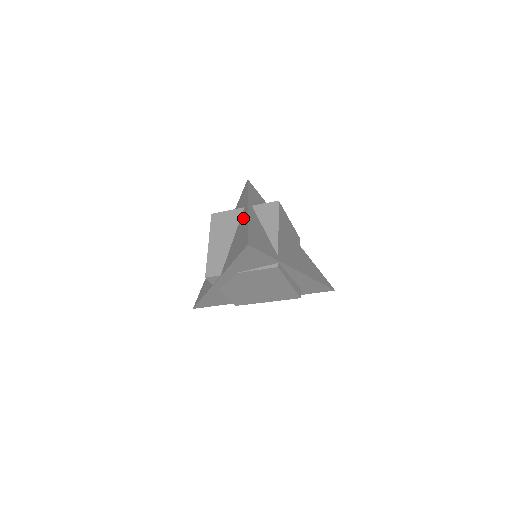
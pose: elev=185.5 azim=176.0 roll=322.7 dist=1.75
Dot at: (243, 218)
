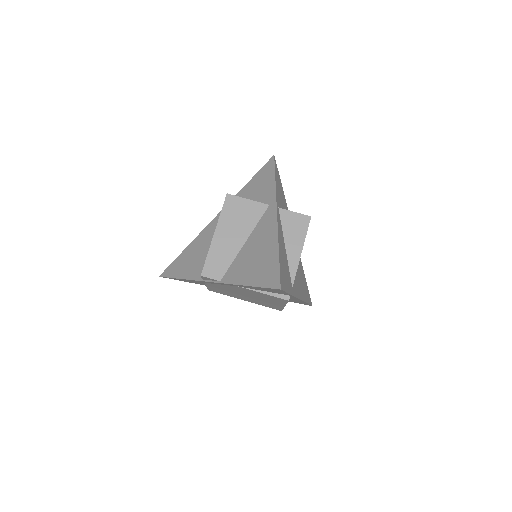
Dot at: (268, 225)
